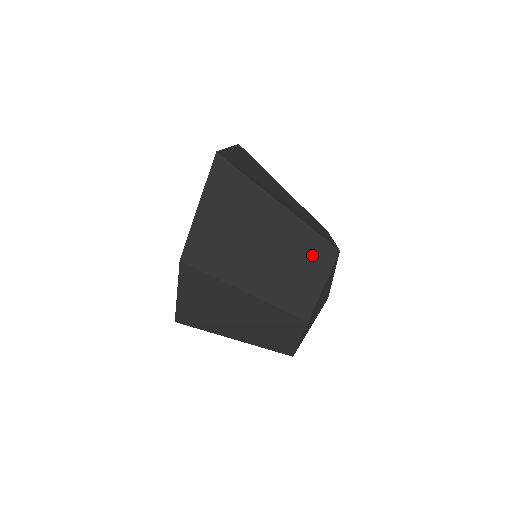
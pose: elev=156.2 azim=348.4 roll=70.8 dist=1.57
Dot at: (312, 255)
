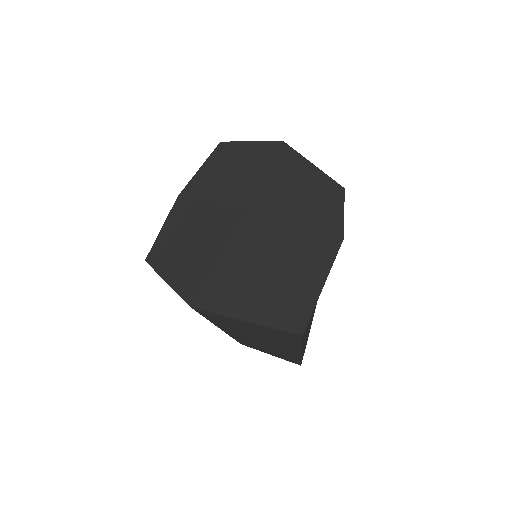
Dot at: (284, 357)
